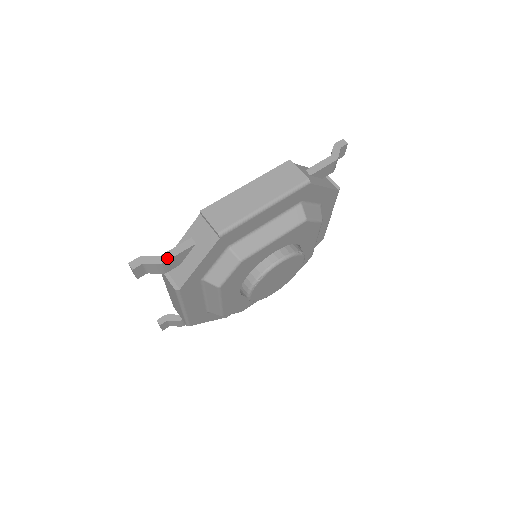
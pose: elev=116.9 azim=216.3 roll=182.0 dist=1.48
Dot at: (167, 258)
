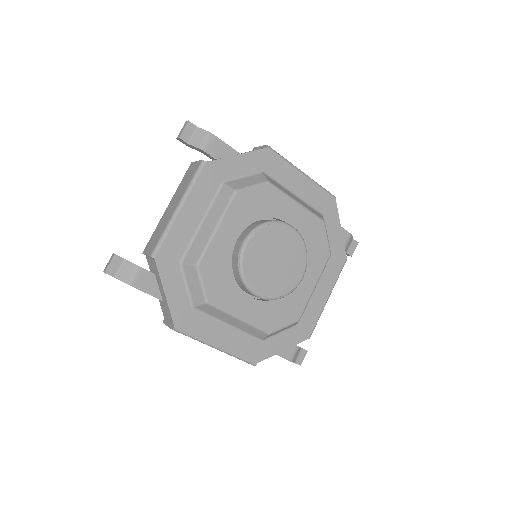
Dot at: (217, 137)
